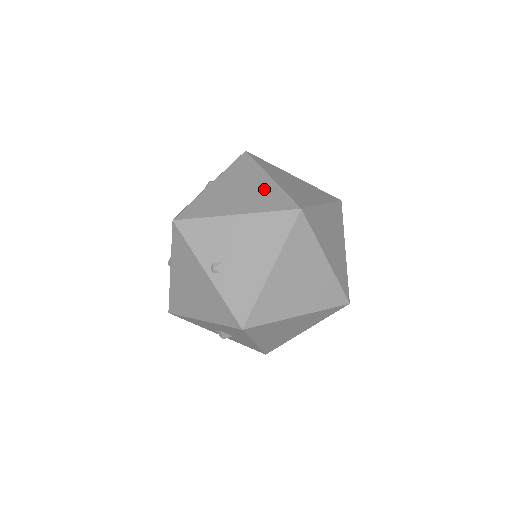
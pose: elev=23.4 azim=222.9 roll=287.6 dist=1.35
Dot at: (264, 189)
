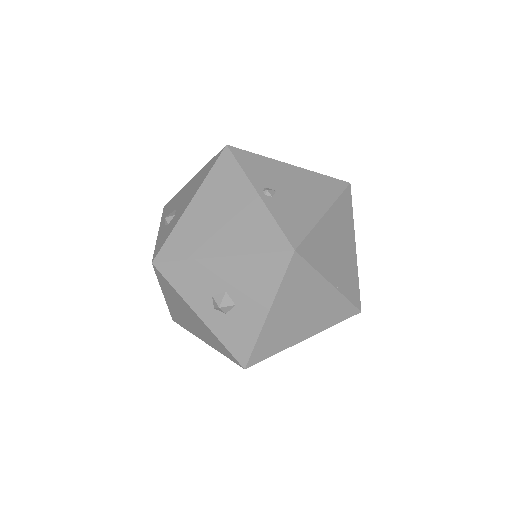
Dot at: occluded
